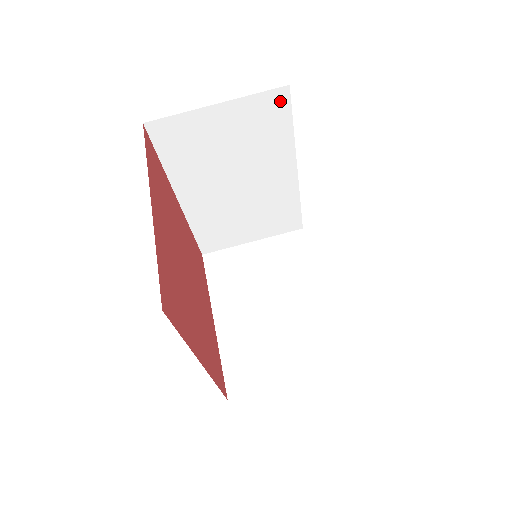
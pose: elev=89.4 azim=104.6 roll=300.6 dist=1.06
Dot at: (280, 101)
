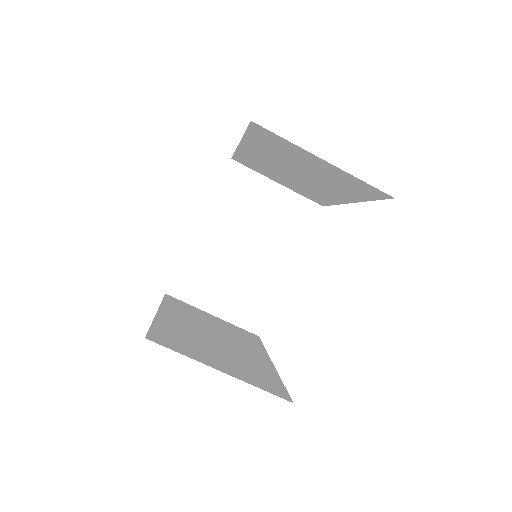
Dot at: (378, 193)
